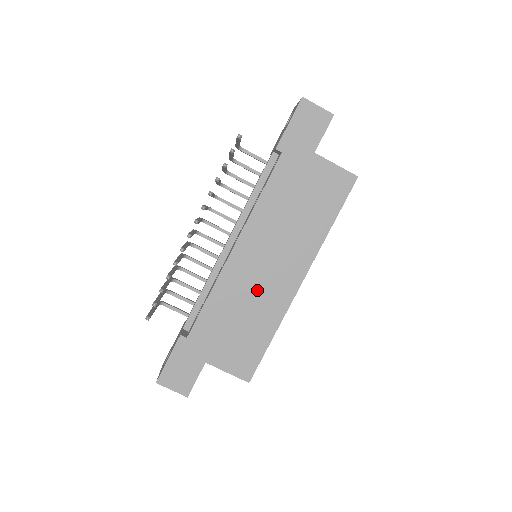
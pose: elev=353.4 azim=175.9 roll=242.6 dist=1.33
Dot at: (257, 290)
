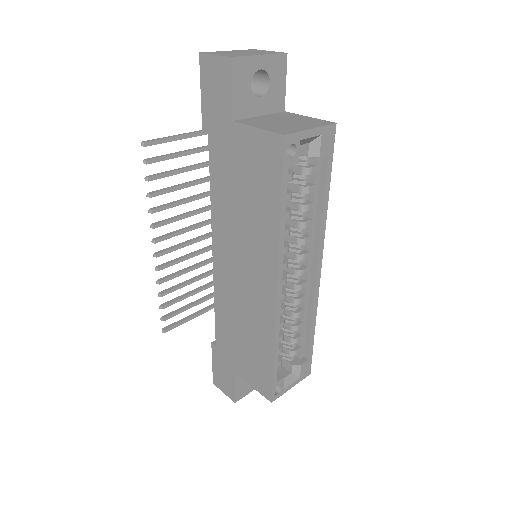
Dot at: (244, 301)
